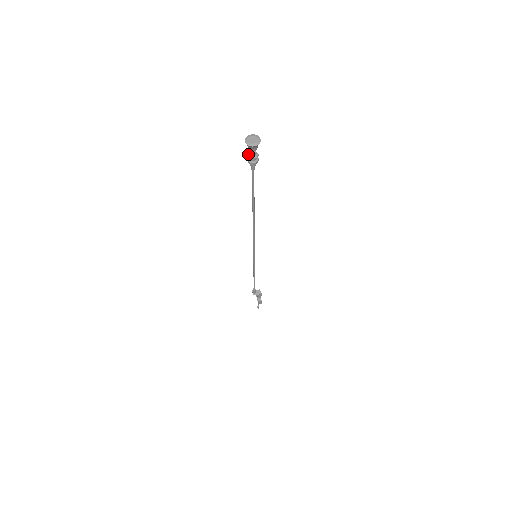
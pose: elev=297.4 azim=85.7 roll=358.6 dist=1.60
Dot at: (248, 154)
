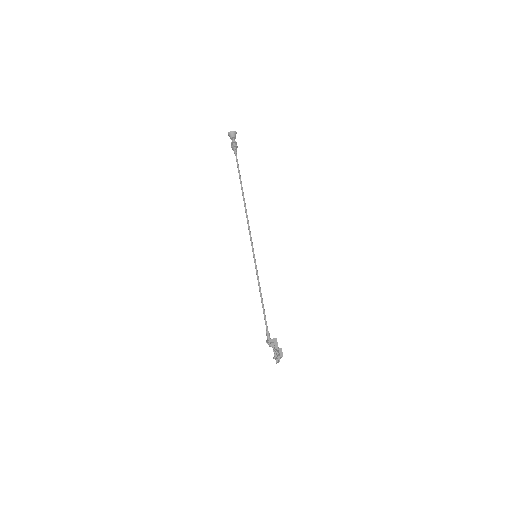
Dot at: (231, 143)
